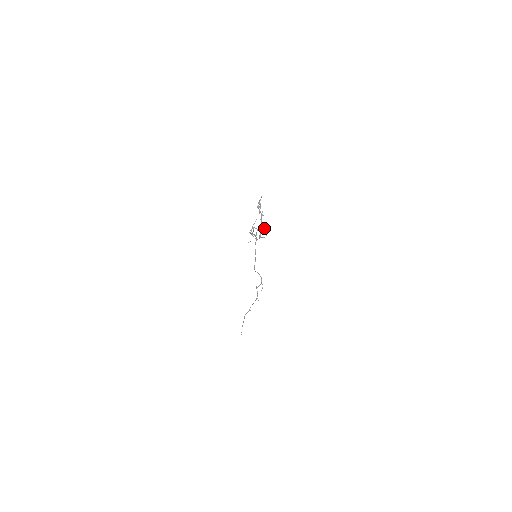
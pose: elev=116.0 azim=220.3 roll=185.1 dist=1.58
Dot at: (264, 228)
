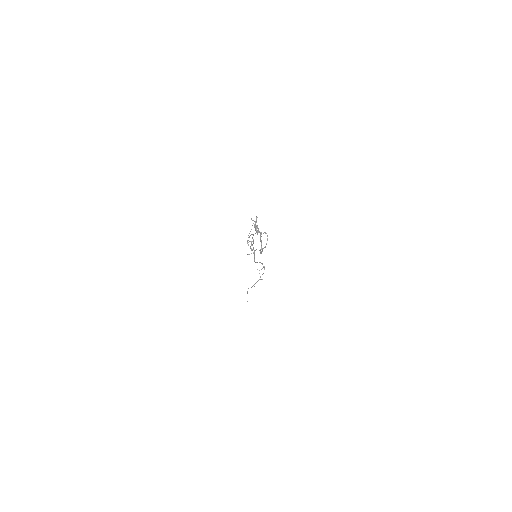
Dot at: (261, 232)
